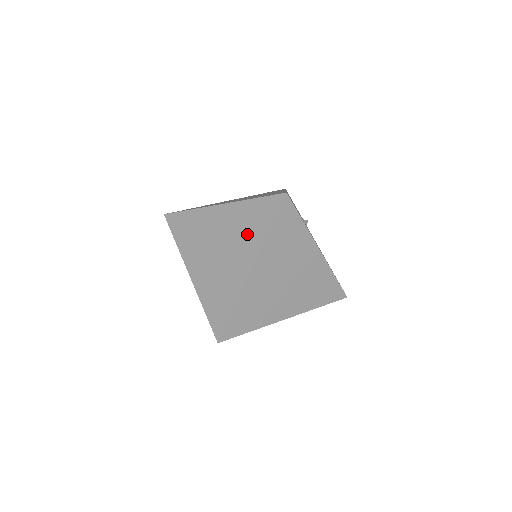
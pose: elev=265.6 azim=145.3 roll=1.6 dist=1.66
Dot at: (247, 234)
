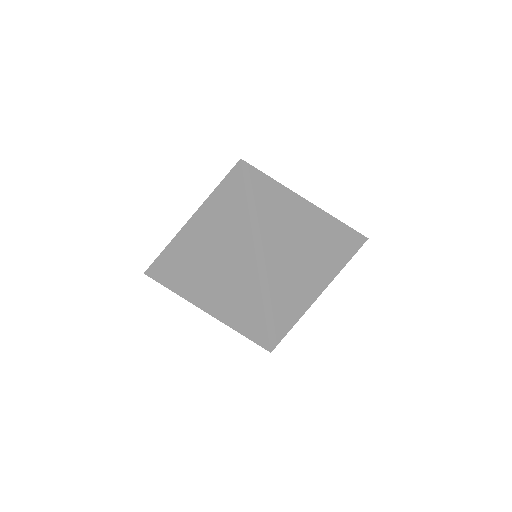
Dot at: (230, 226)
